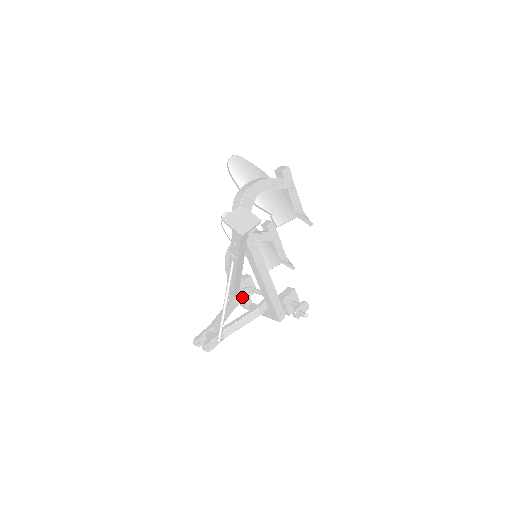
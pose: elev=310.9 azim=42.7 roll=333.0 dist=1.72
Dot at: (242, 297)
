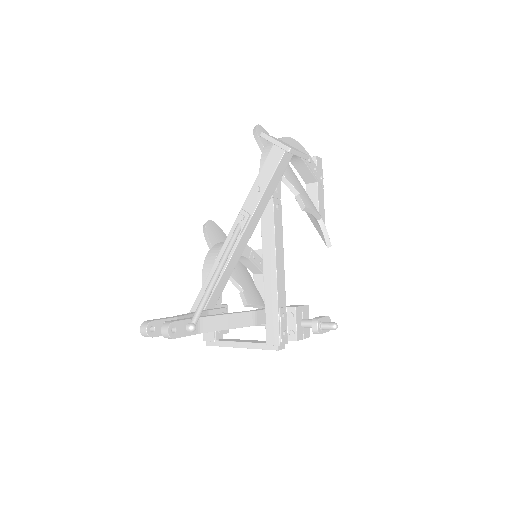
Dot at: occluded
